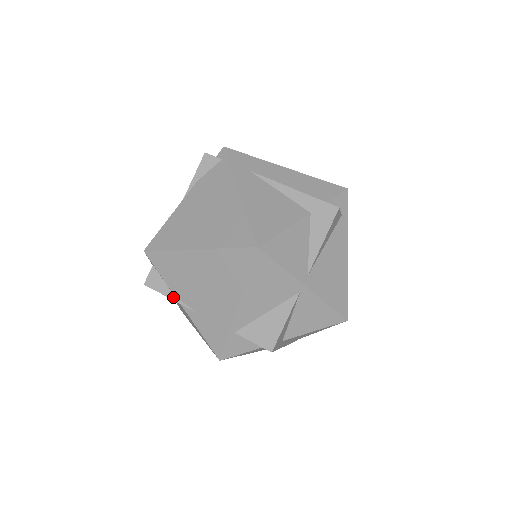
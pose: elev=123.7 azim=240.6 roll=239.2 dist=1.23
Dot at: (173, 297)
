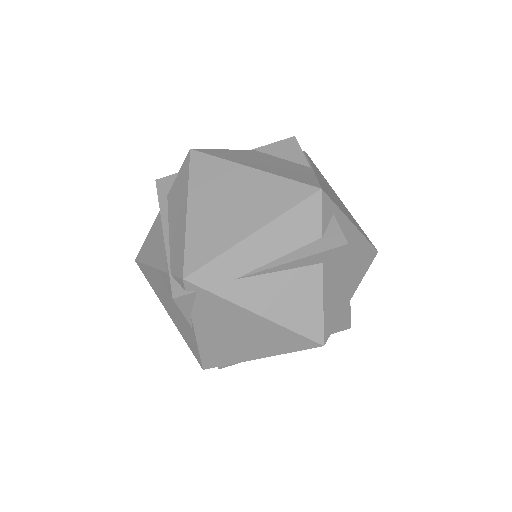
Dot at: occluded
